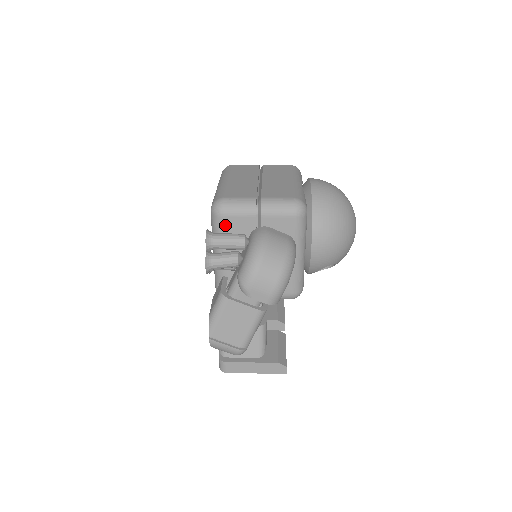
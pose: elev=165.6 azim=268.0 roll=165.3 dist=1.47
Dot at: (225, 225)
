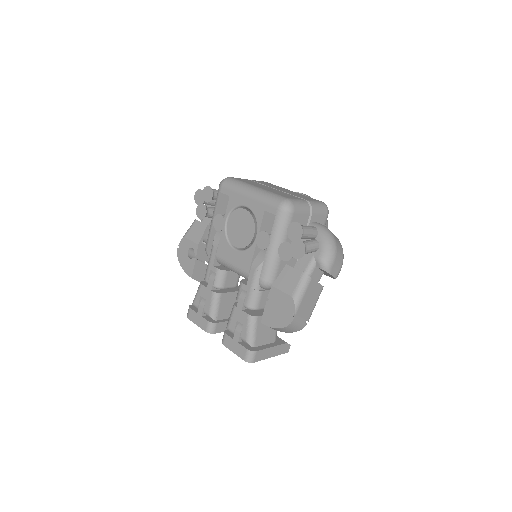
Dot at: (292, 220)
